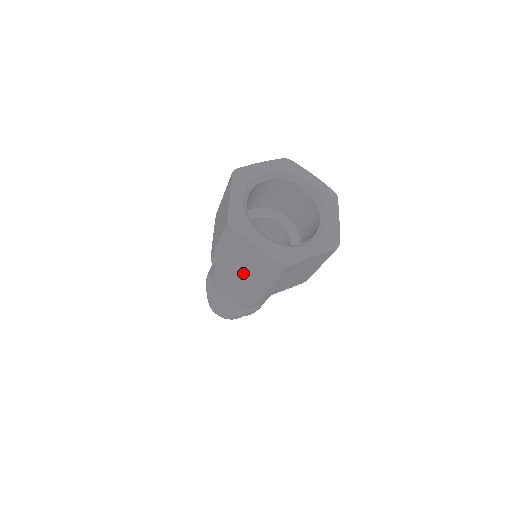
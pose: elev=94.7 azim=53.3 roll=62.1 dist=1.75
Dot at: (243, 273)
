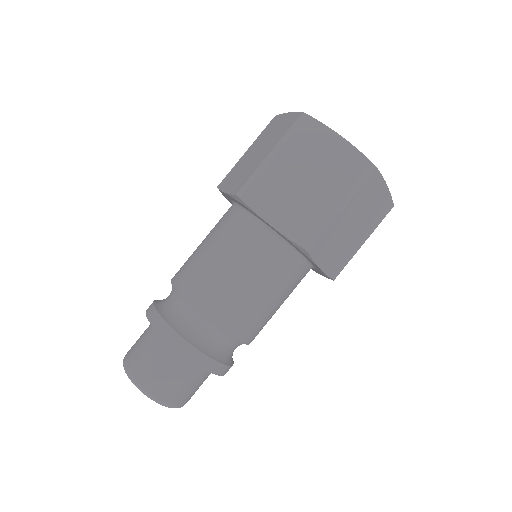
Dot at: (296, 199)
